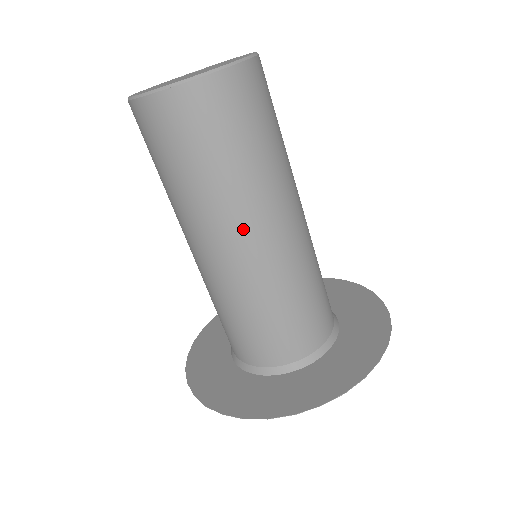
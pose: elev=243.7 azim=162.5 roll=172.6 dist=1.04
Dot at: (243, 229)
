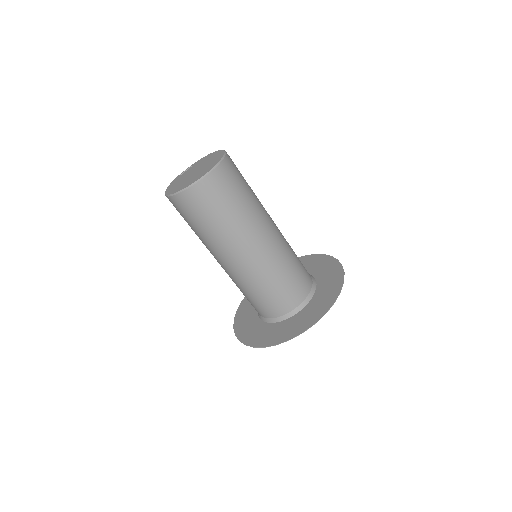
Dot at: (252, 239)
